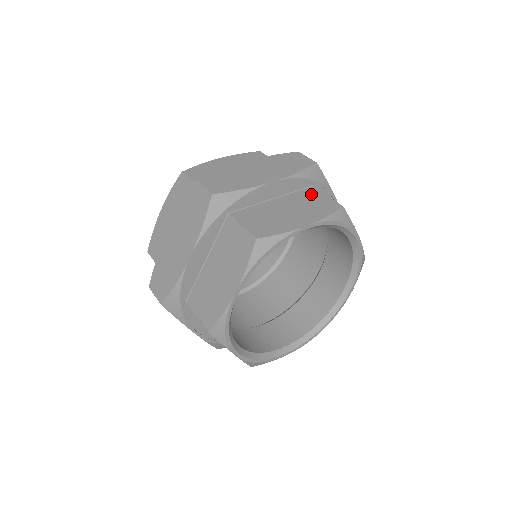
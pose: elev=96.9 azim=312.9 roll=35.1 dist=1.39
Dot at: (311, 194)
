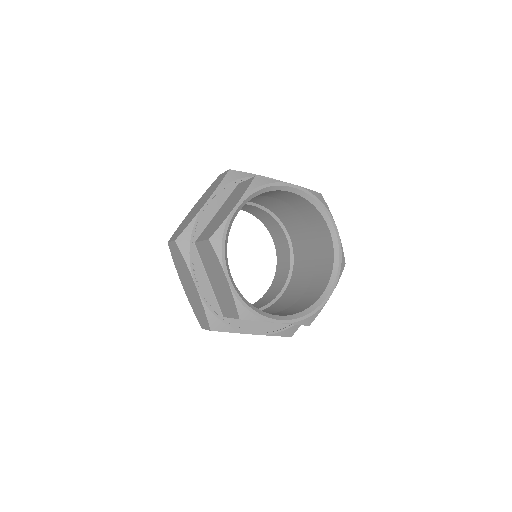
Dot at: (237, 189)
